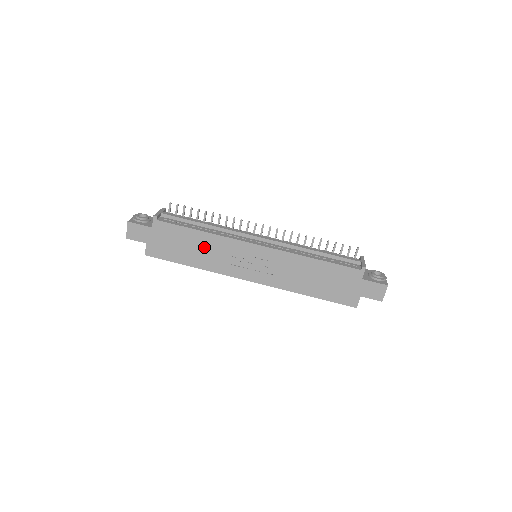
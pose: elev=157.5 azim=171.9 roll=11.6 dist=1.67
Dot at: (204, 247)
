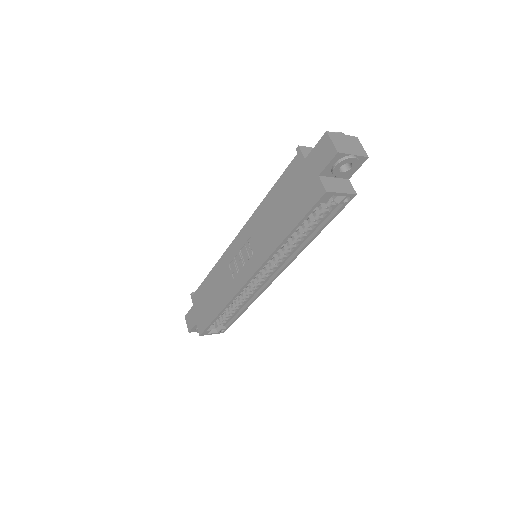
Dot at: (216, 285)
